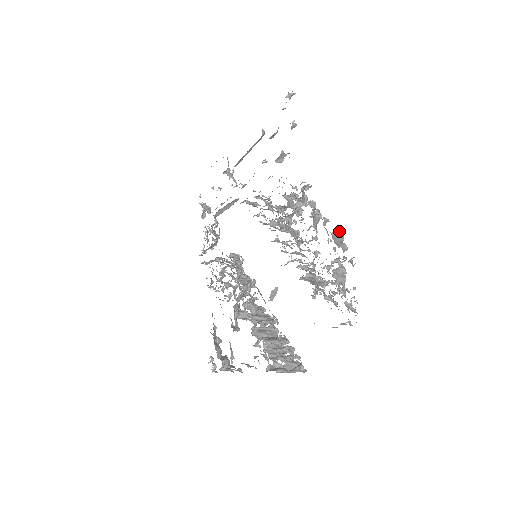
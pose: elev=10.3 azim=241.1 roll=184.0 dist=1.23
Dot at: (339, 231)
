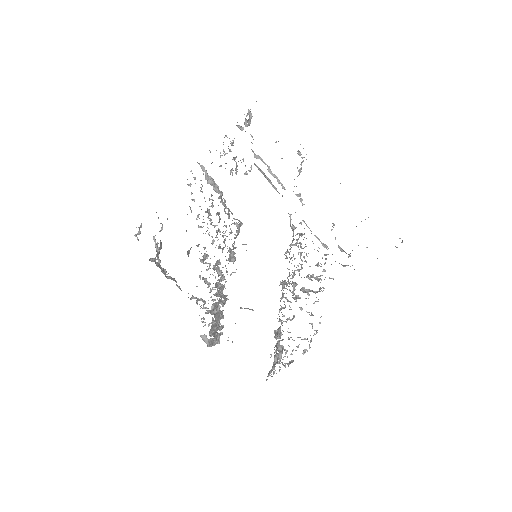
Dot at: occluded
